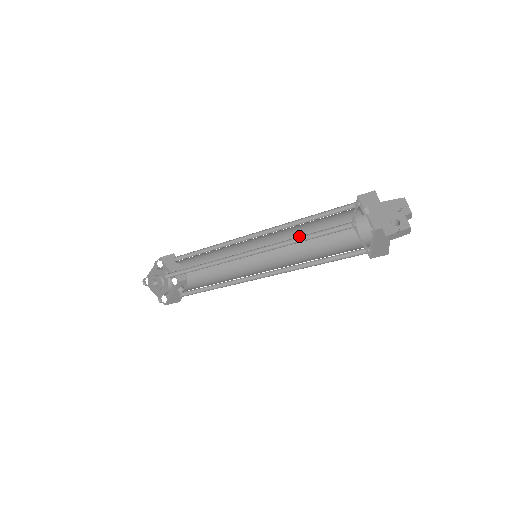
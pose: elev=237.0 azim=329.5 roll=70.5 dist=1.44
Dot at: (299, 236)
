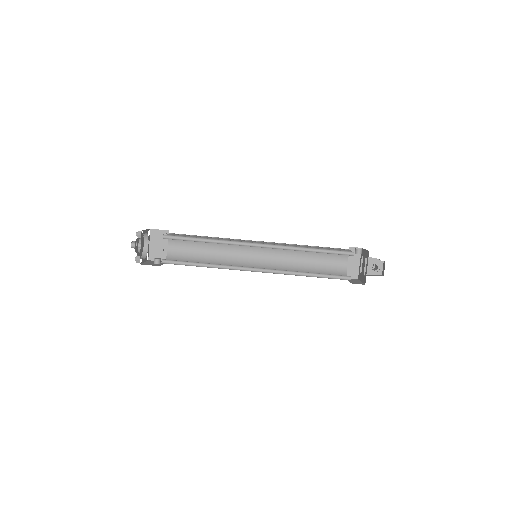
Dot at: (291, 259)
